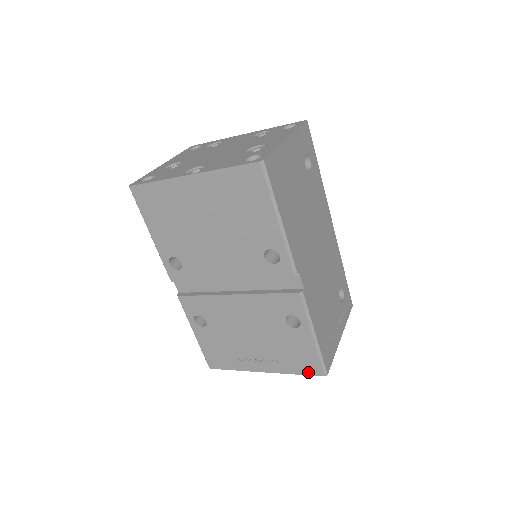
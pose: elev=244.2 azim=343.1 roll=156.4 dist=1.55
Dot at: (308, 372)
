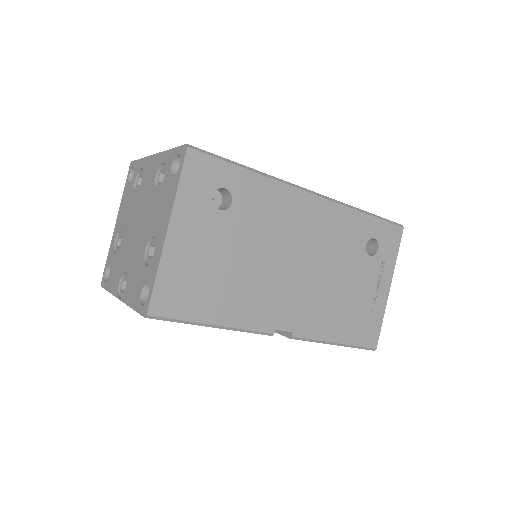
Dot at: occluded
